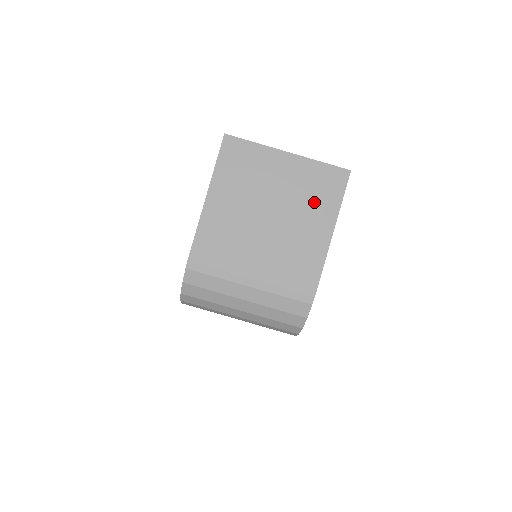
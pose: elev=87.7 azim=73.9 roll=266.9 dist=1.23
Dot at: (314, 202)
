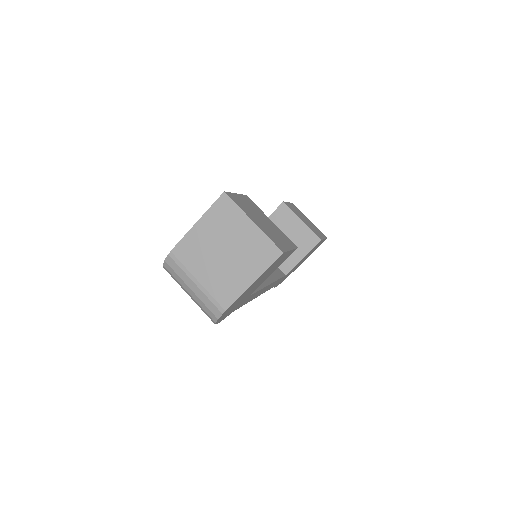
Dot at: (253, 259)
